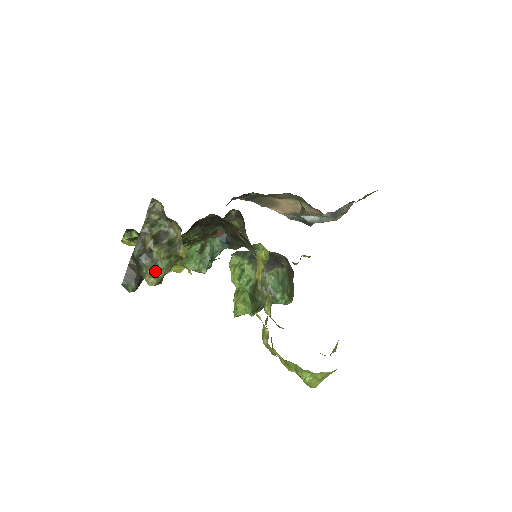
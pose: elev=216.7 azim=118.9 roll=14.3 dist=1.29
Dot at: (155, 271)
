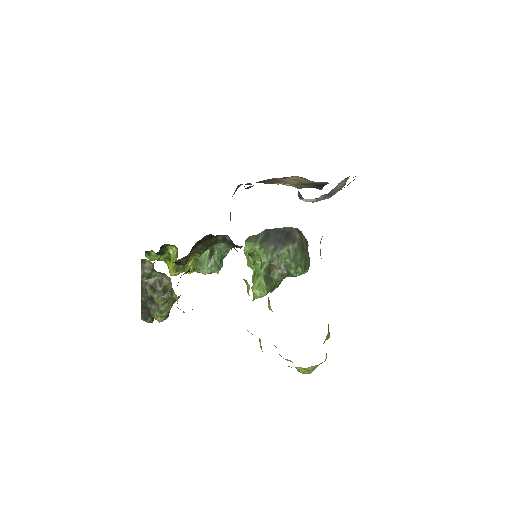
Dot at: (159, 313)
